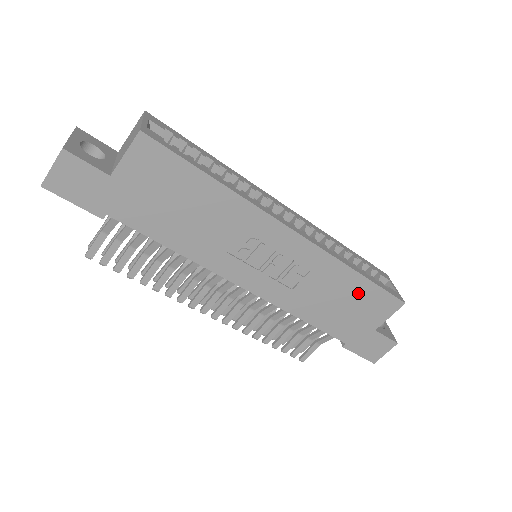
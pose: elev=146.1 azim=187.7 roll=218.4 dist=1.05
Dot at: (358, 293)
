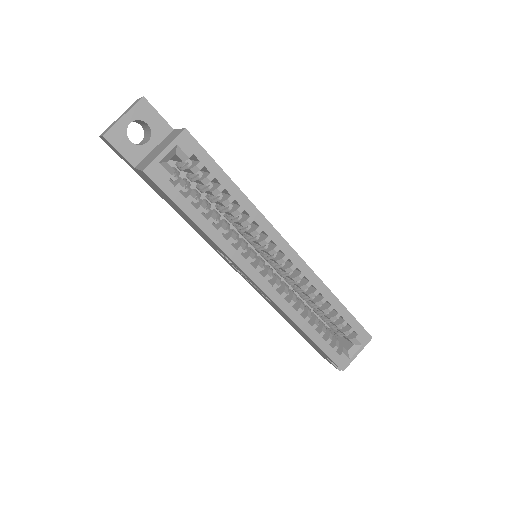
Dot at: (308, 338)
